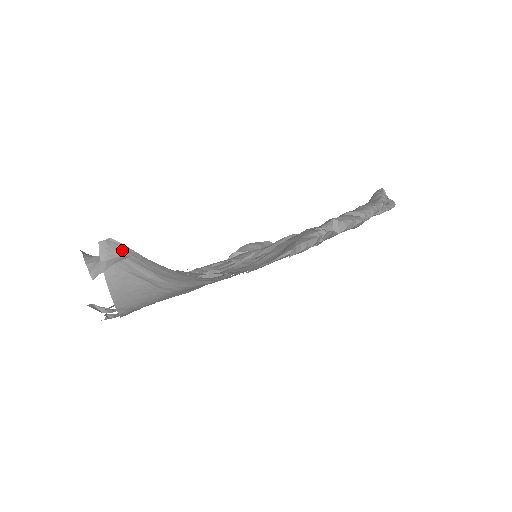
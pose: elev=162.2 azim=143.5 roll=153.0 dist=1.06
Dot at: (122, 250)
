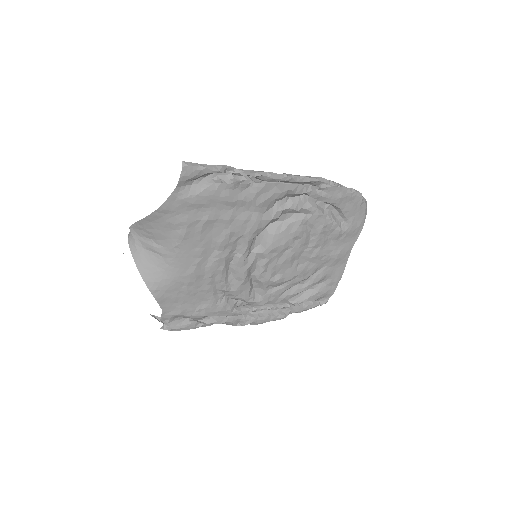
Dot at: (135, 230)
